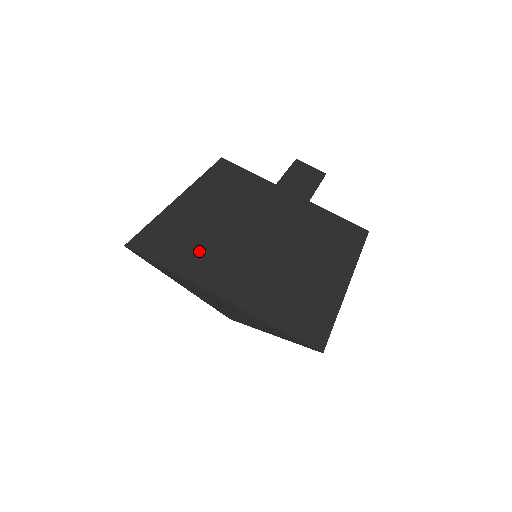
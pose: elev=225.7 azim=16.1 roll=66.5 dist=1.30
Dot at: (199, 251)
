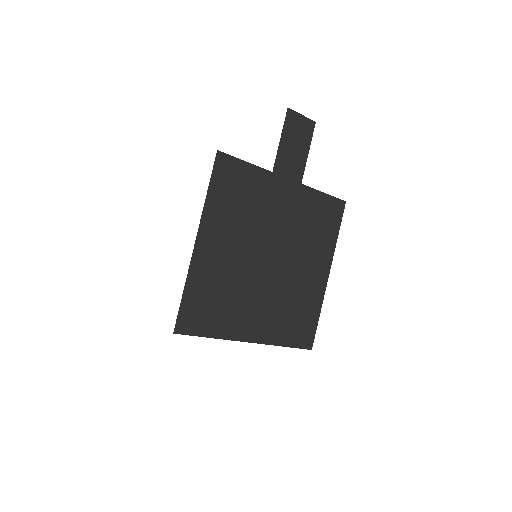
Dot at: (227, 306)
